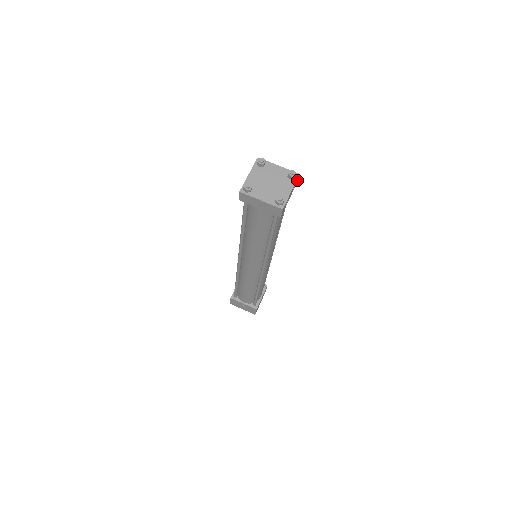
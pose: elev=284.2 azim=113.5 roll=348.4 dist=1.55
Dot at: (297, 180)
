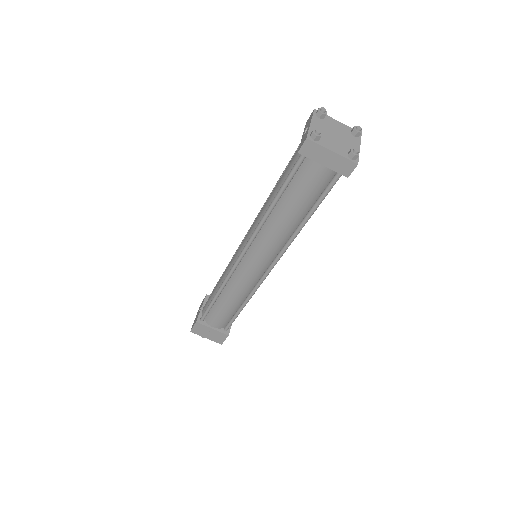
Dot at: occluded
